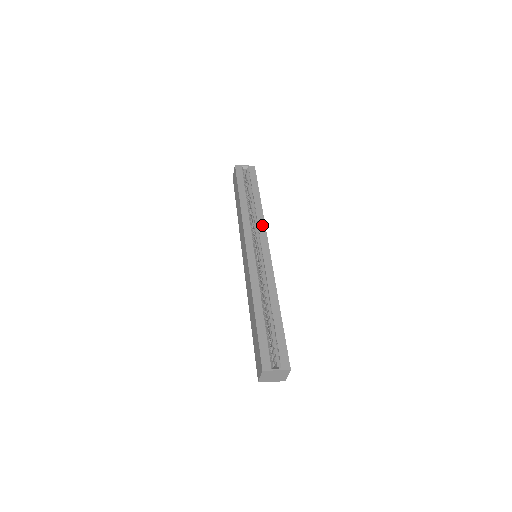
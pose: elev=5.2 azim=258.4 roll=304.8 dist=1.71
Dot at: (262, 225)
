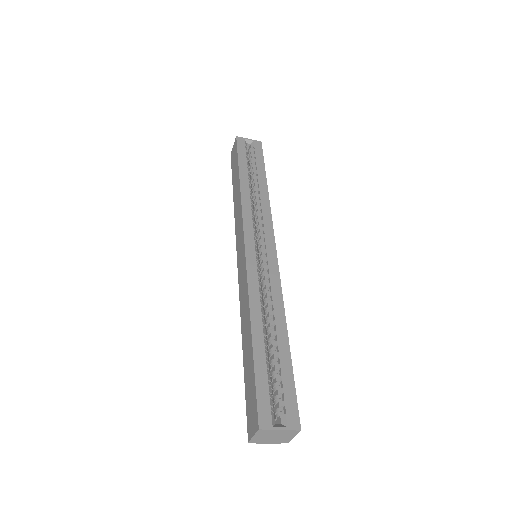
Dot at: (267, 215)
